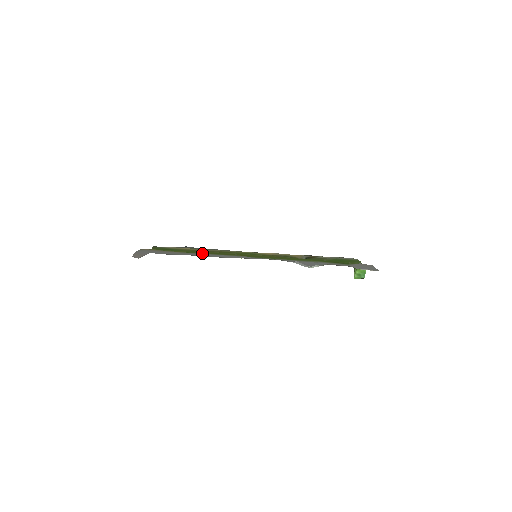
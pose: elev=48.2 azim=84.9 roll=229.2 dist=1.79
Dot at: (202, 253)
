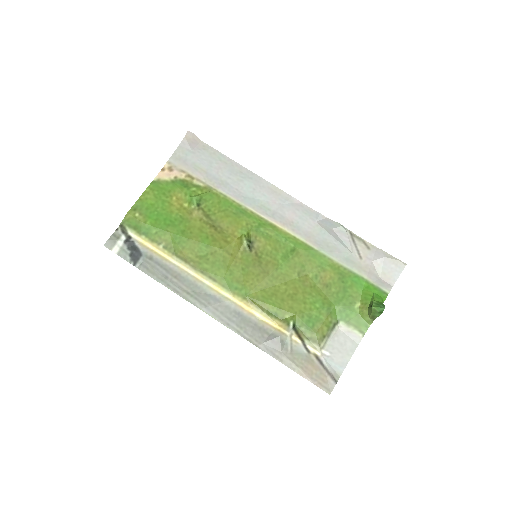
Dot at: (218, 201)
